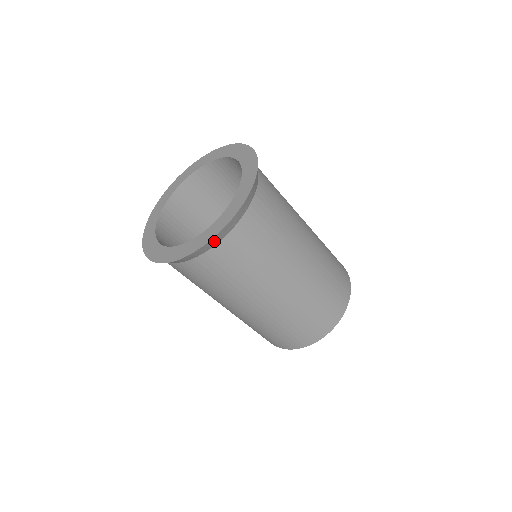
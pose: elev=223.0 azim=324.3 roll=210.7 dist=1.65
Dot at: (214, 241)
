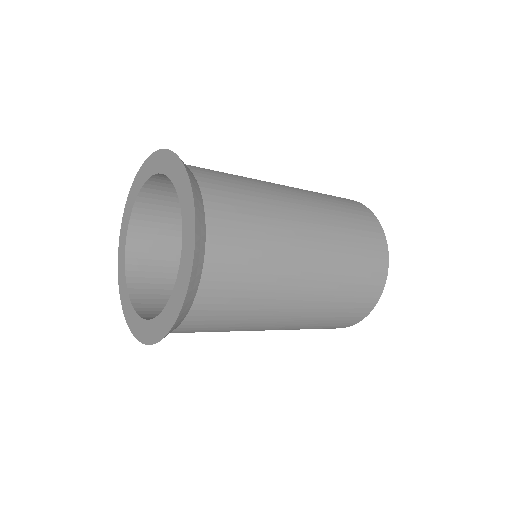
Dot at: occluded
